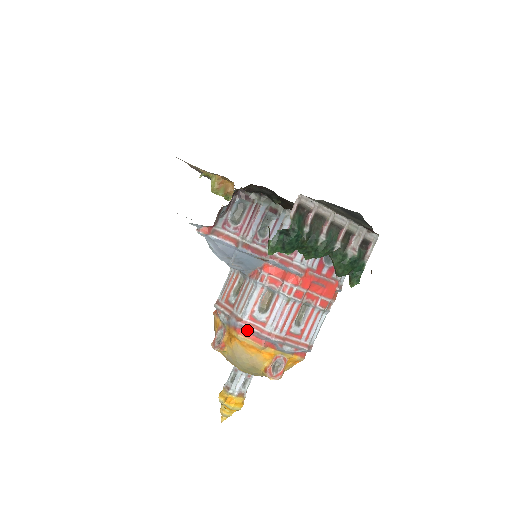
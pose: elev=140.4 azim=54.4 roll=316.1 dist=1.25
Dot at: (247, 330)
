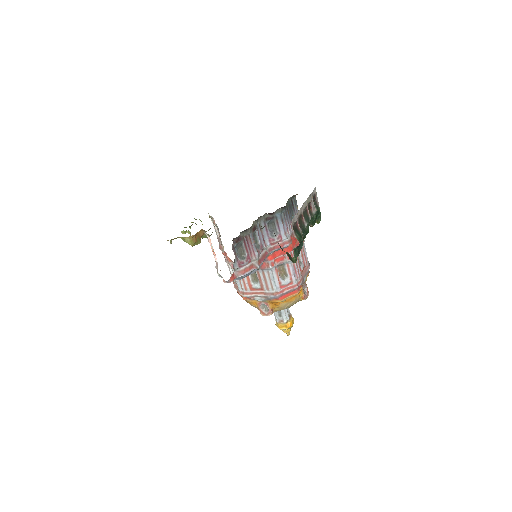
Dot at: (285, 294)
